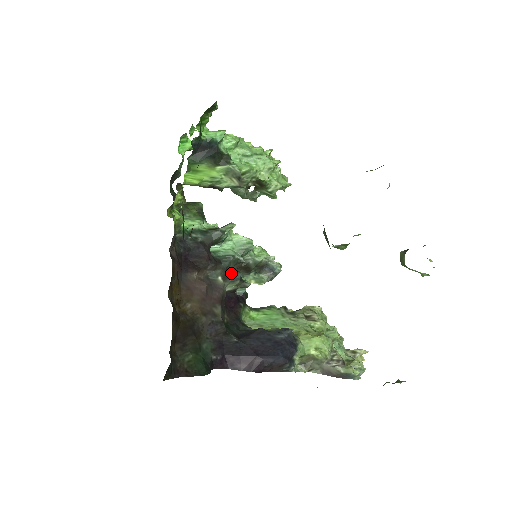
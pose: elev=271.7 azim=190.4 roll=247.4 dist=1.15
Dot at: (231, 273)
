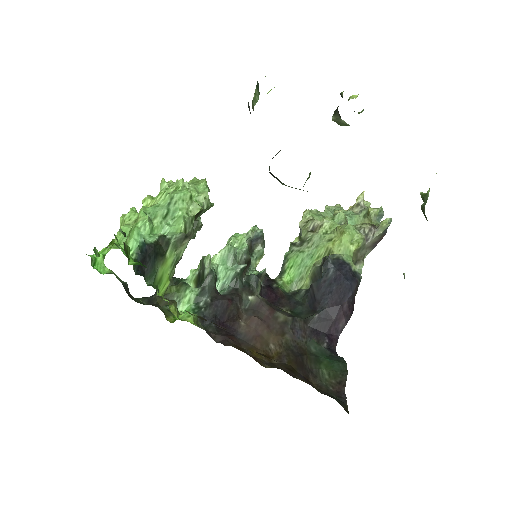
Dot at: (249, 283)
